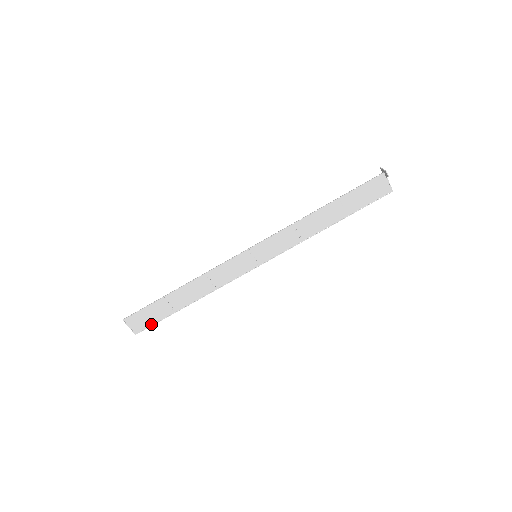
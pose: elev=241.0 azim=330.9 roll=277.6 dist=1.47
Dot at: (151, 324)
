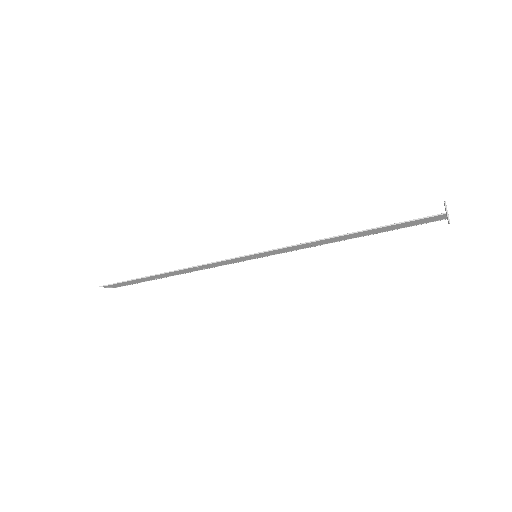
Dot at: (132, 284)
